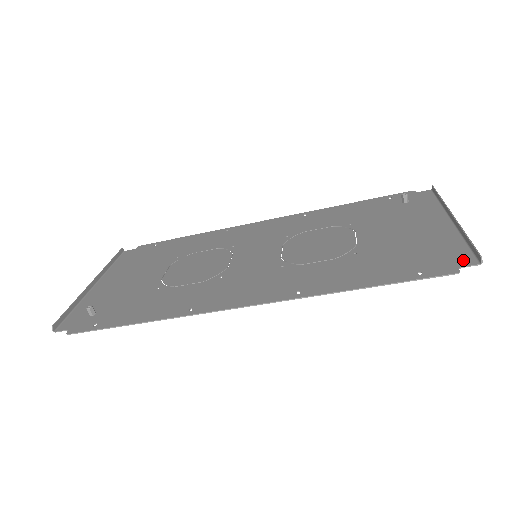
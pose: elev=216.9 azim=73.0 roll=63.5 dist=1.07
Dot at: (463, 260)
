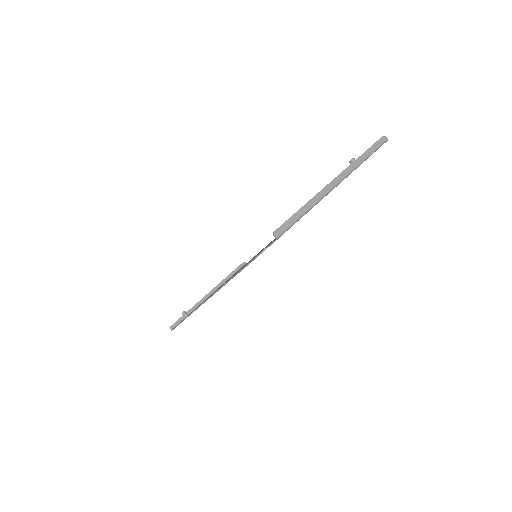
Dot at: occluded
